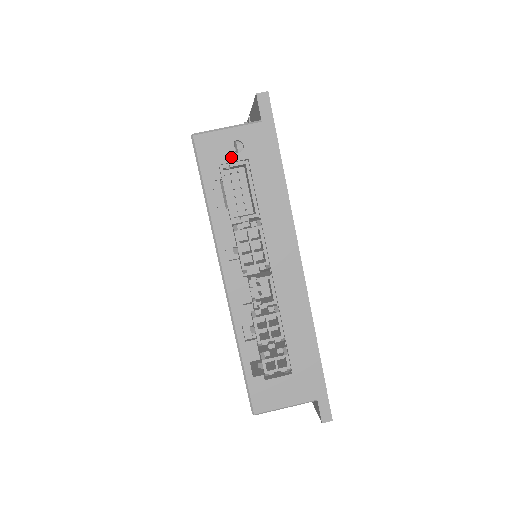
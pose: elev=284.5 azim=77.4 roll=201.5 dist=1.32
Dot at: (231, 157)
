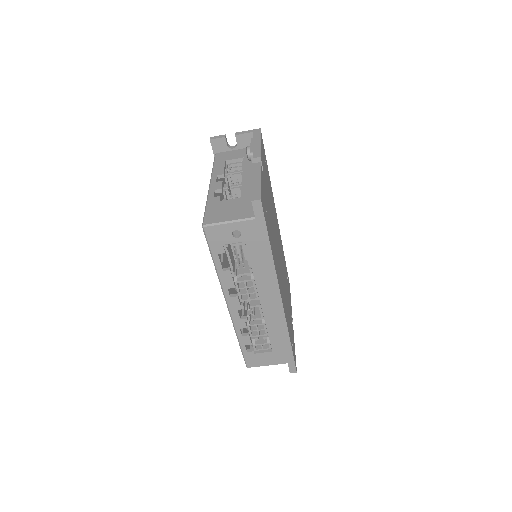
Dot at: (232, 240)
